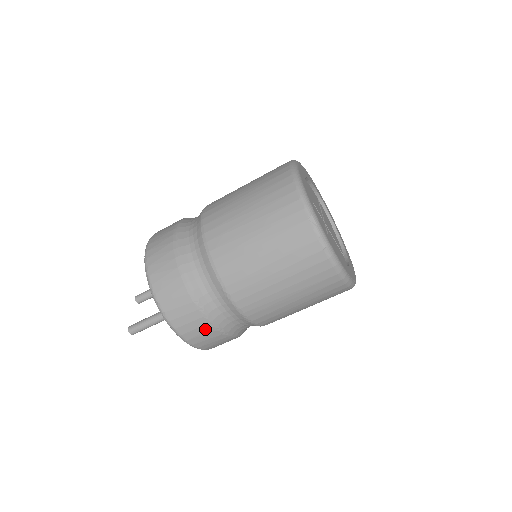
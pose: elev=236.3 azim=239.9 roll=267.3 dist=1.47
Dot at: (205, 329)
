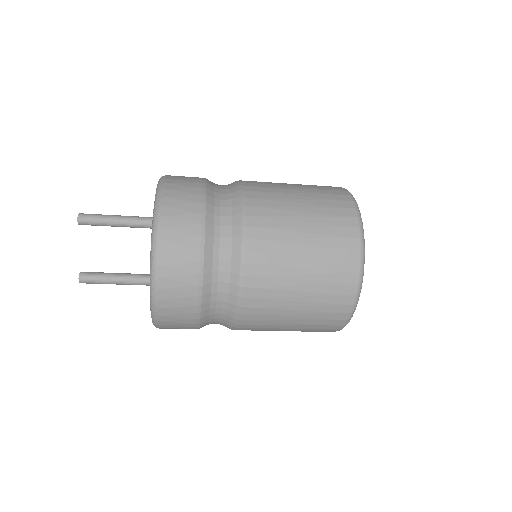
Dot at: occluded
